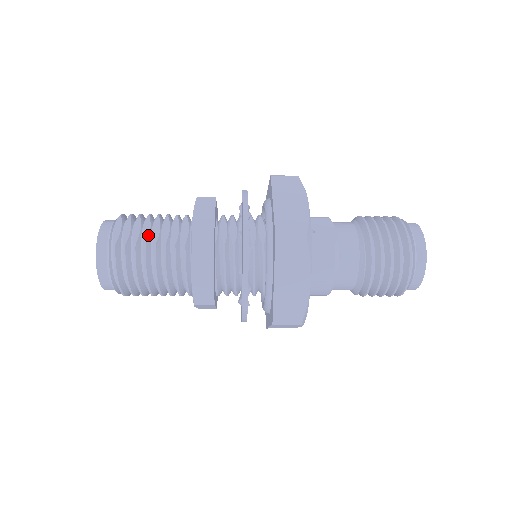
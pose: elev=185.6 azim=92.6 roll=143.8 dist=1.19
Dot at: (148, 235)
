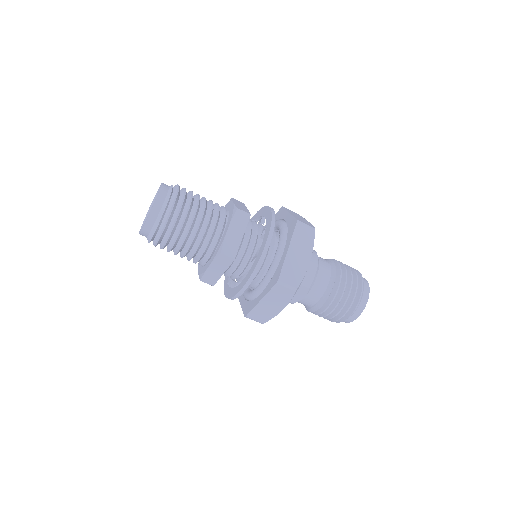
Dot at: occluded
